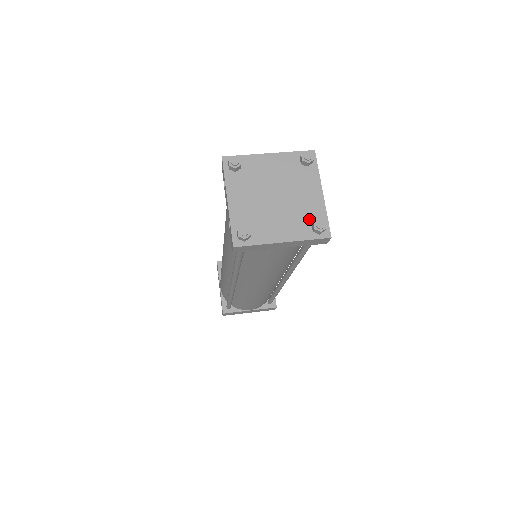
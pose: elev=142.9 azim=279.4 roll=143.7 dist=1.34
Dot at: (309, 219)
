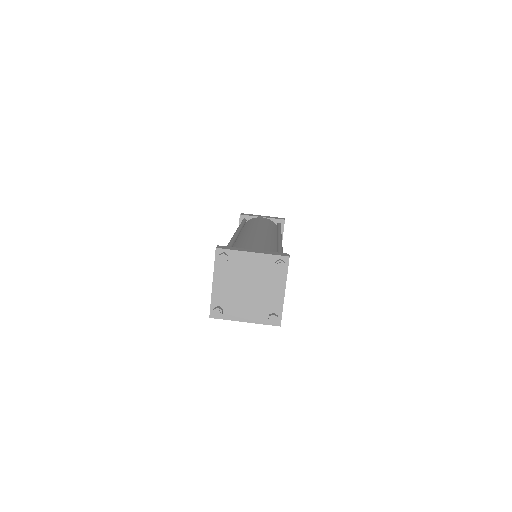
Dot at: (268, 310)
